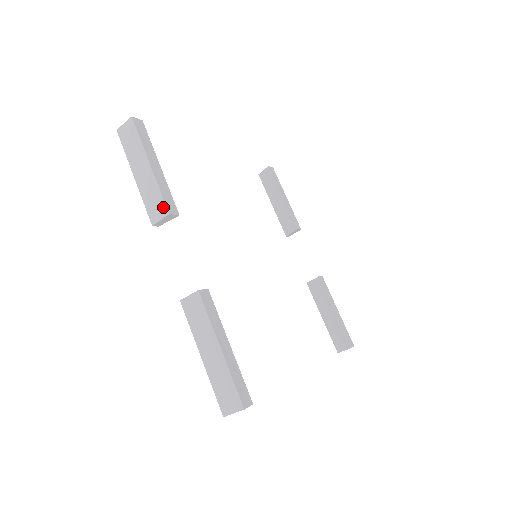
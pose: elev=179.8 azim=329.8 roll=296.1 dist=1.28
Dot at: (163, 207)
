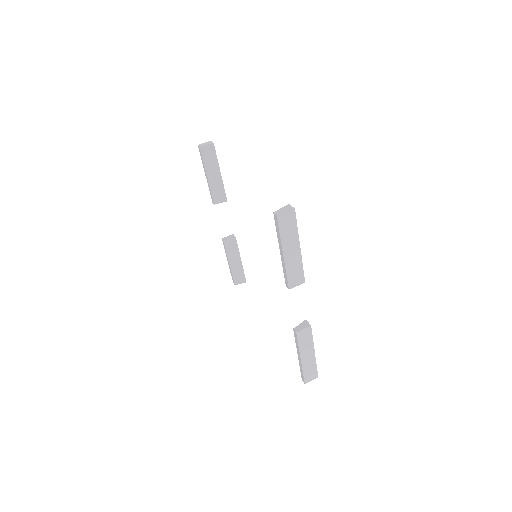
Dot at: (302, 278)
